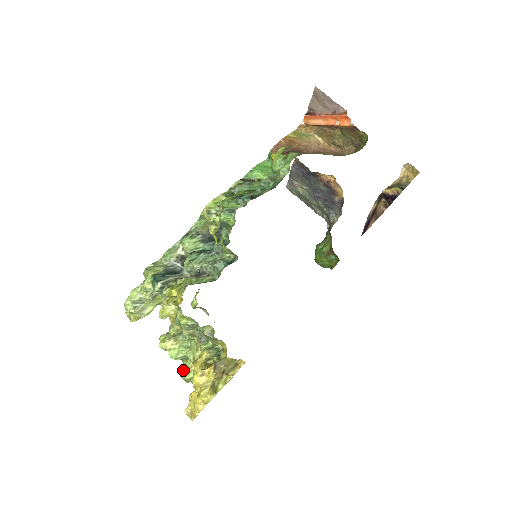
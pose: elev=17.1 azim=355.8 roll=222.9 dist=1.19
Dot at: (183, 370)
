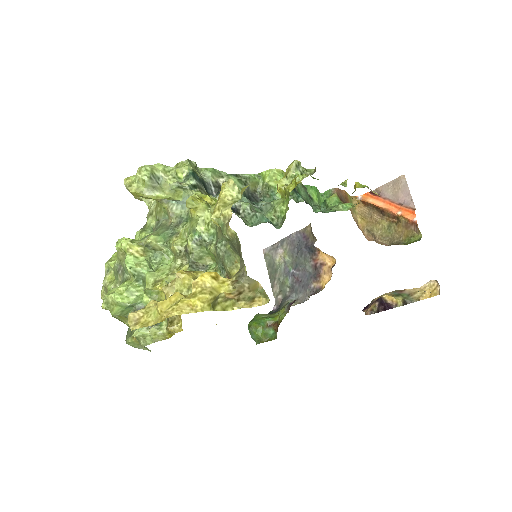
Dot at: (119, 289)
